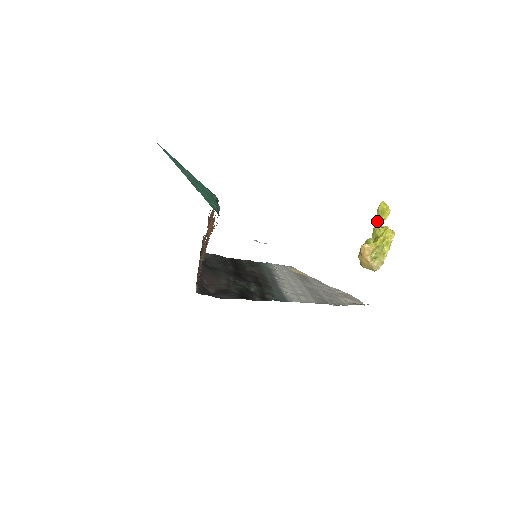
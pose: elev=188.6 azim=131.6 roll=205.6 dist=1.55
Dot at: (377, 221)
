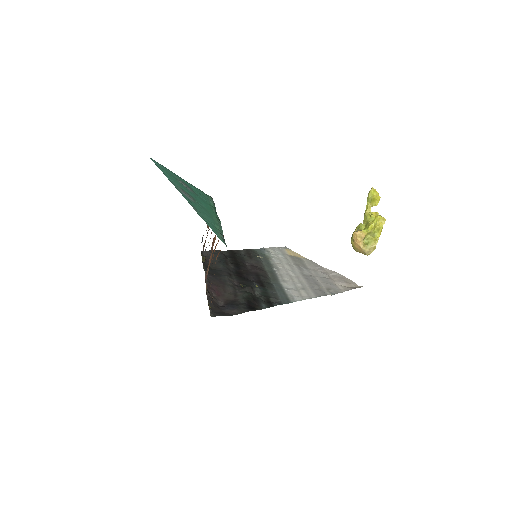
Dot at: (368, 207)
